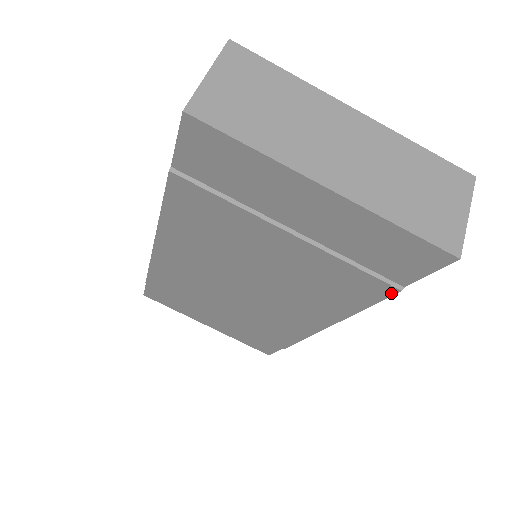
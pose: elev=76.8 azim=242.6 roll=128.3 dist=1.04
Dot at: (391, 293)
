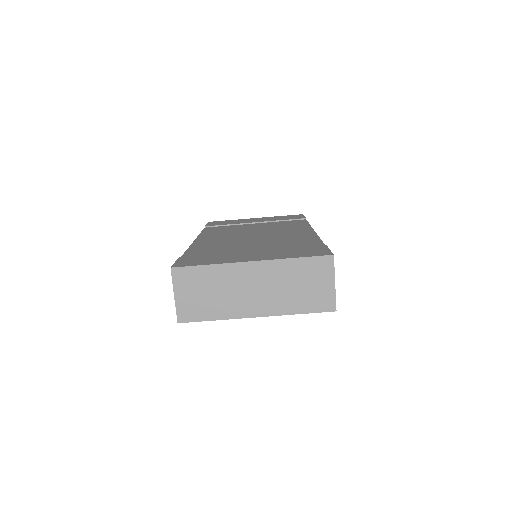
Dot at: occluded
